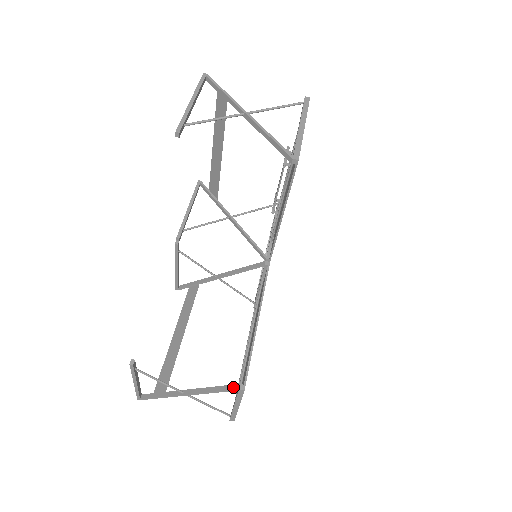
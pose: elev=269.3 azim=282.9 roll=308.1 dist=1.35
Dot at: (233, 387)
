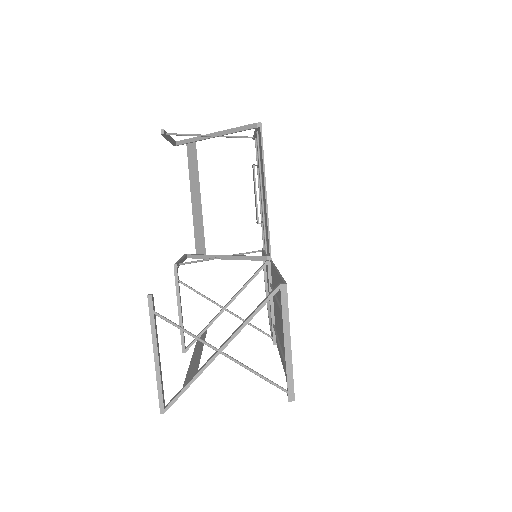
Dot at: (273, 290)
